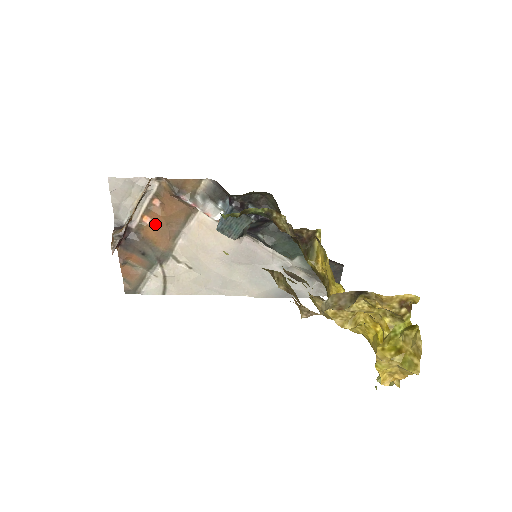
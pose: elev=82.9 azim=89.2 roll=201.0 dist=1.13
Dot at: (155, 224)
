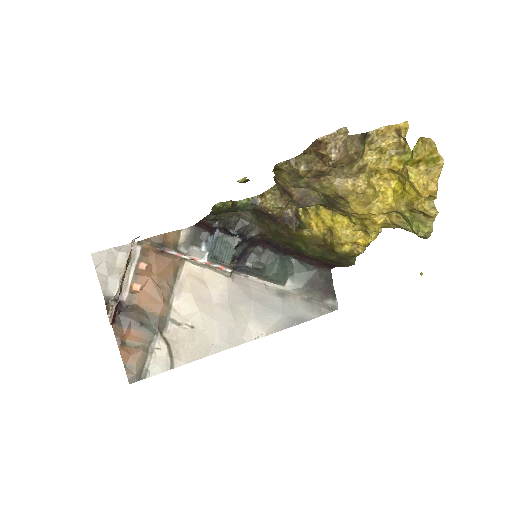
Dot at: (146, 288)
